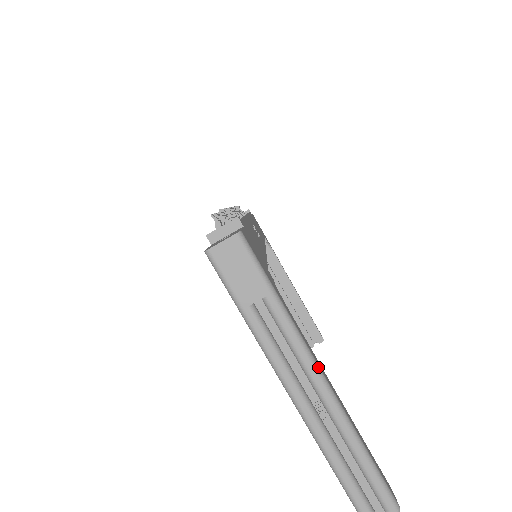
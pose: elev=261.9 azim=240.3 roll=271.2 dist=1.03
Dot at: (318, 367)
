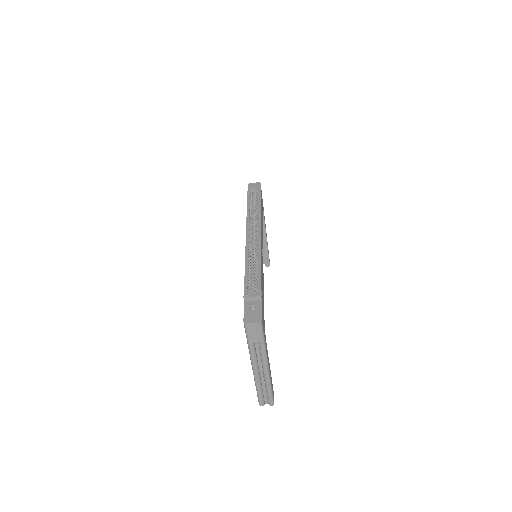
Dot at: (268, 364)
